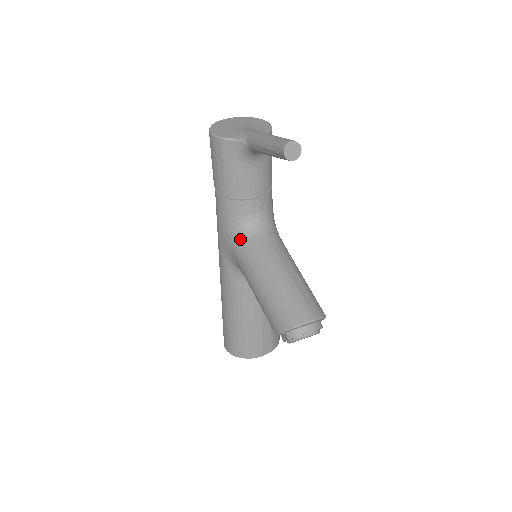
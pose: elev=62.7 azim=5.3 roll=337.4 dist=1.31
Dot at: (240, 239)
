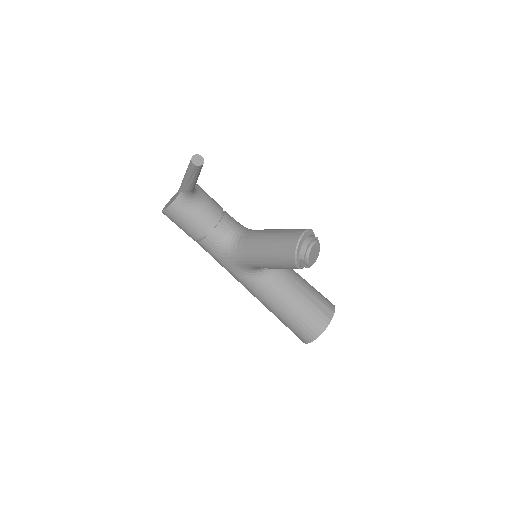
Dot at: (234, 250)
